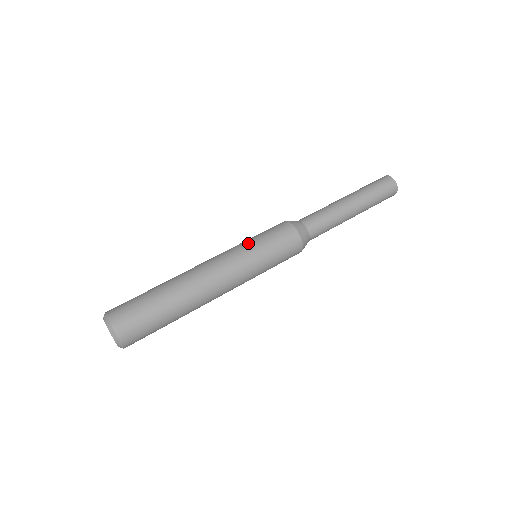
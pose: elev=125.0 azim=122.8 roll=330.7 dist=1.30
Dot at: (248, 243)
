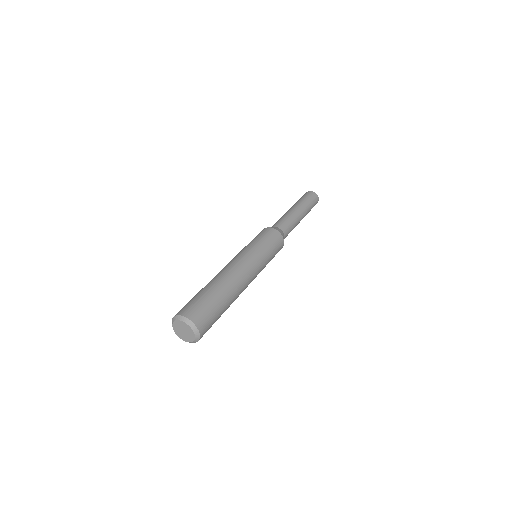
Dot at: (250, 245)
